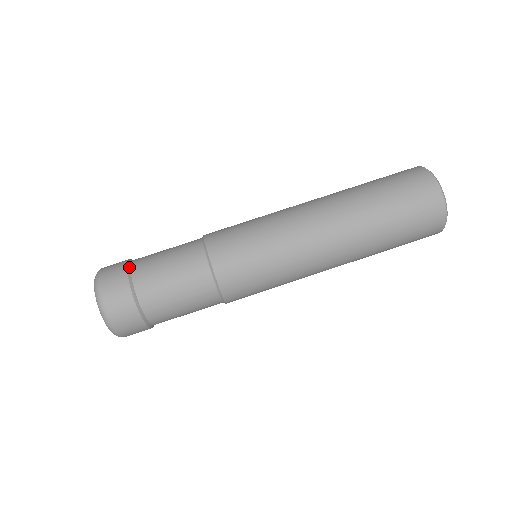
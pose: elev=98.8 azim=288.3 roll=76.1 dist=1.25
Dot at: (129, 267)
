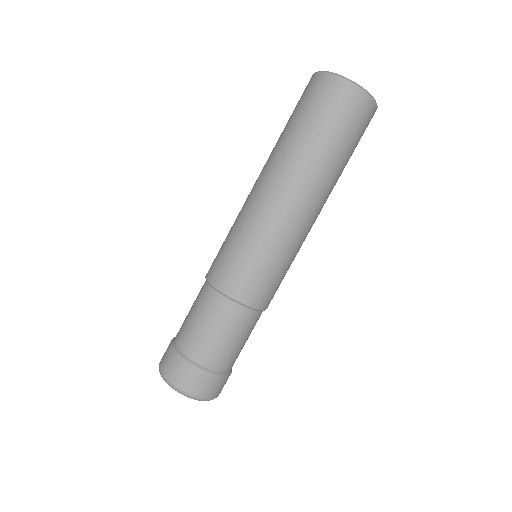
Dot at: (191, 362)
